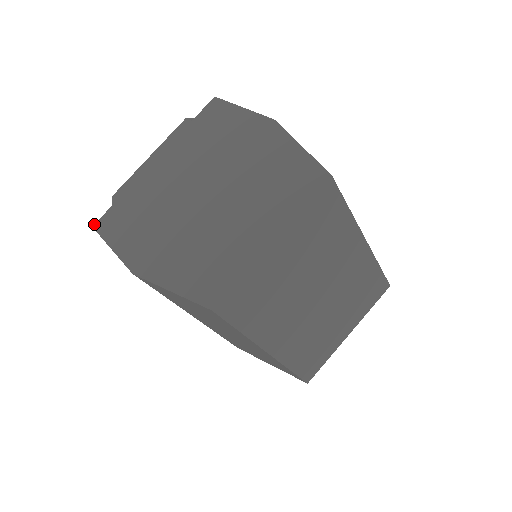
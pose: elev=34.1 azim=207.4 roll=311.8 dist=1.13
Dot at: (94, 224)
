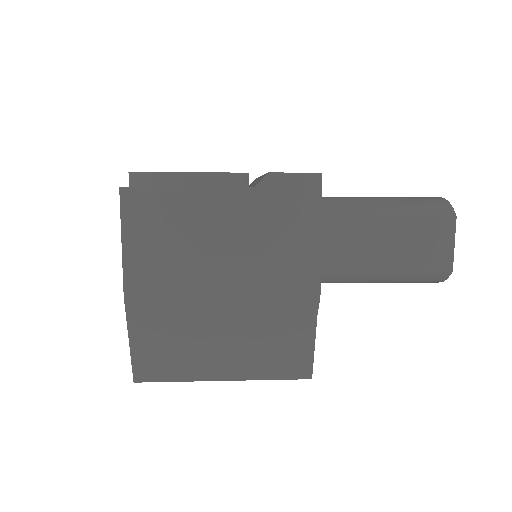
Dot at: occluded
